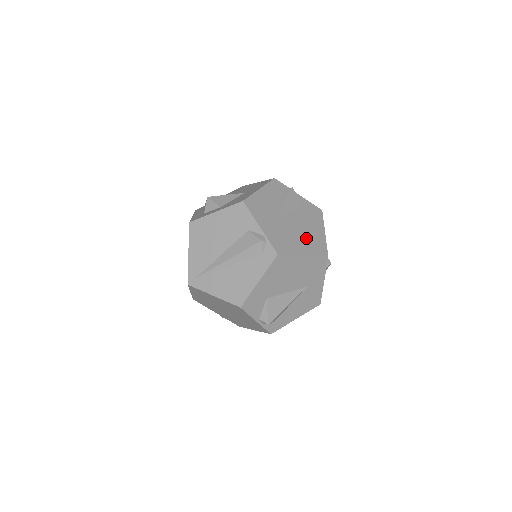
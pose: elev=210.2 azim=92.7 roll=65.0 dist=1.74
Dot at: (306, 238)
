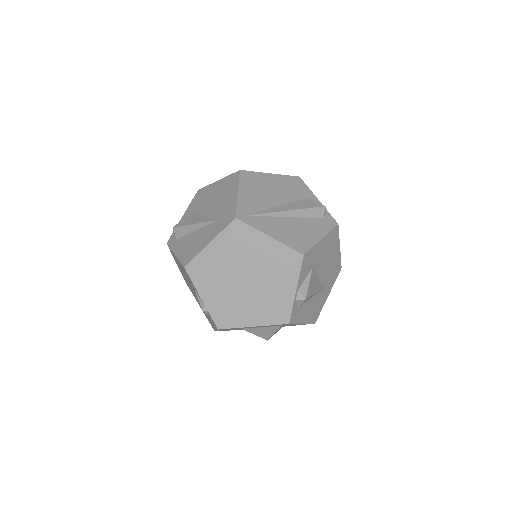
Dot at: occluded
